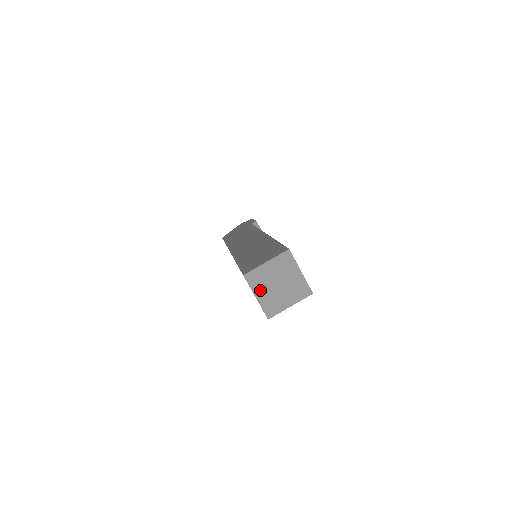
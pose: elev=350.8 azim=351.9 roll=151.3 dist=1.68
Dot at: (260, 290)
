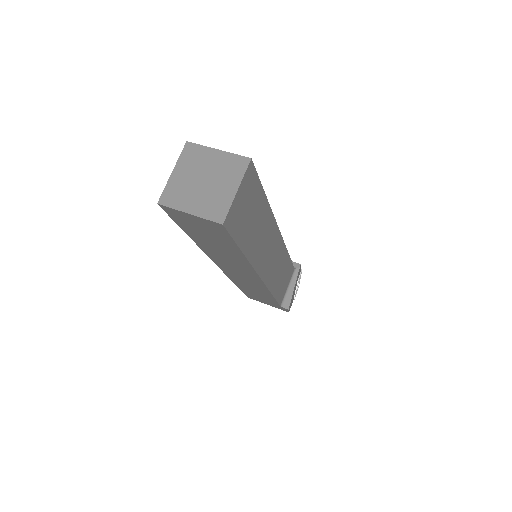
Dot at: (188, 203)
